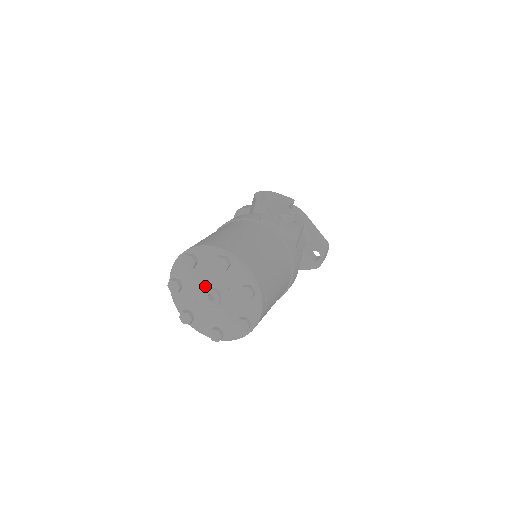
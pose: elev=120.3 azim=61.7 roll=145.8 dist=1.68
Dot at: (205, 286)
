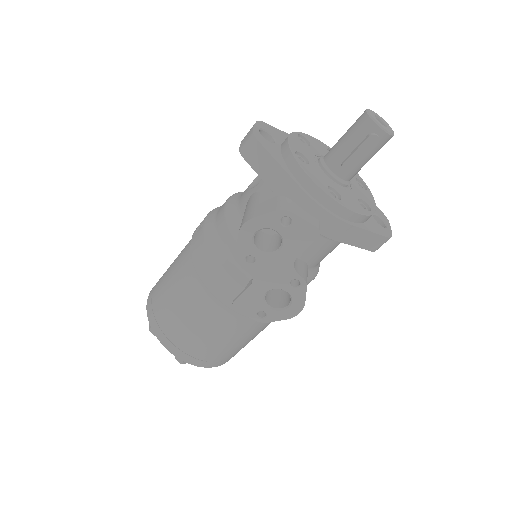
Dot at: occluded
